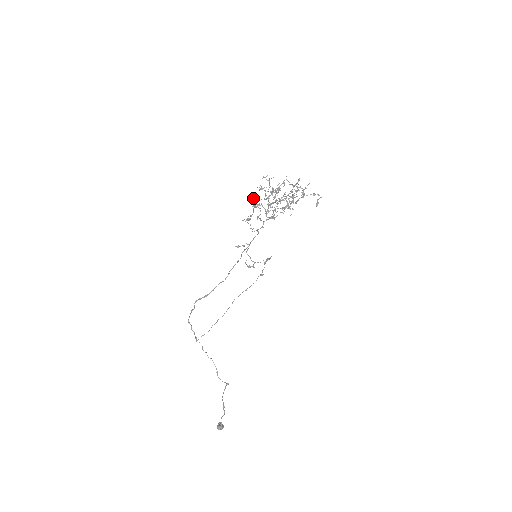
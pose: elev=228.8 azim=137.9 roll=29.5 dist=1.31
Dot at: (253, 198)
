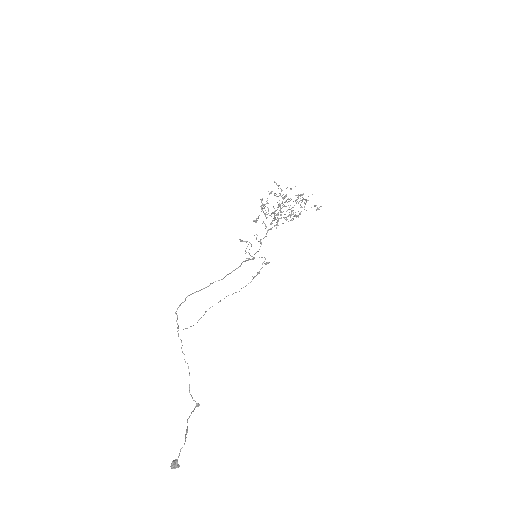
Dot at: occluded
